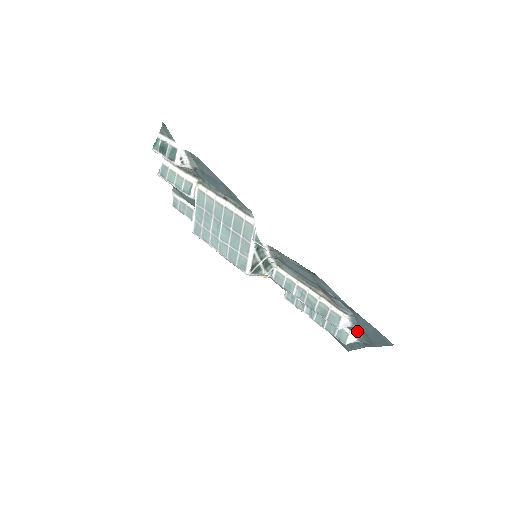
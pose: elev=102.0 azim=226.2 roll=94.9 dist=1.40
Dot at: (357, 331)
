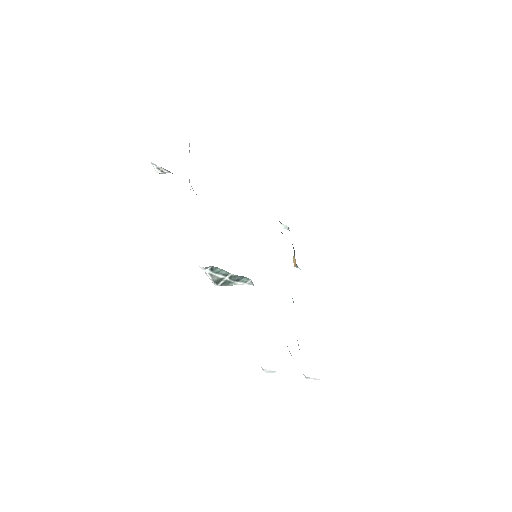
Dot at: occluded
